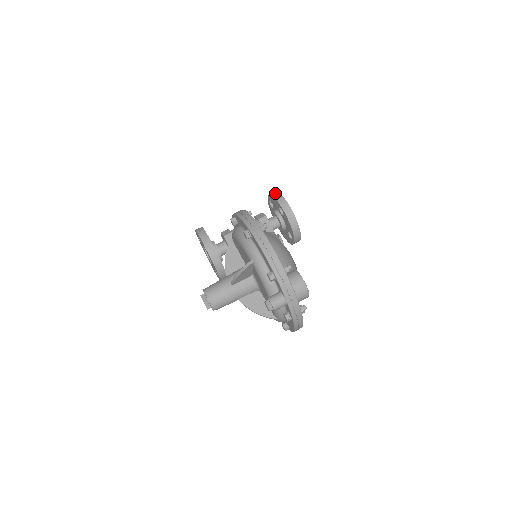
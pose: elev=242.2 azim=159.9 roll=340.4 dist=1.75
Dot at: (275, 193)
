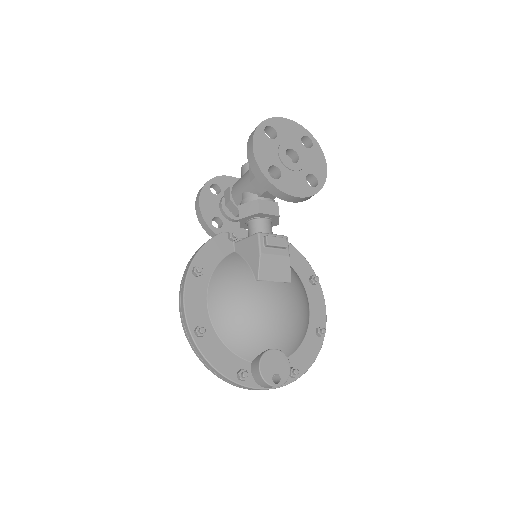
Dot at: (249, 150)
